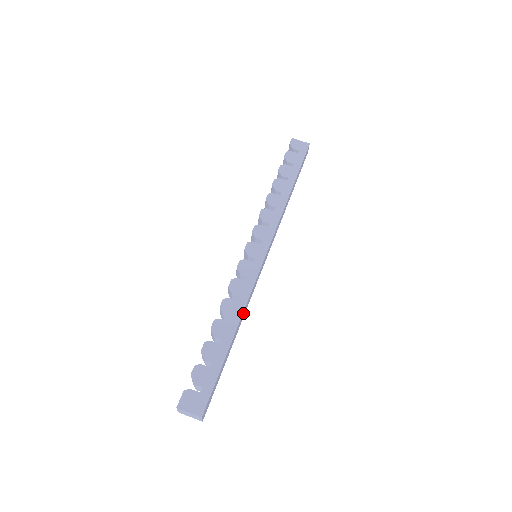
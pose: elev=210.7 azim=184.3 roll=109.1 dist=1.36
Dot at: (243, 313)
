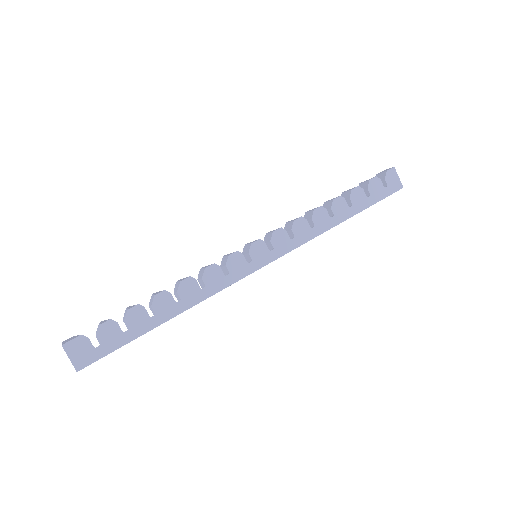
Dot at: (196, 303)
